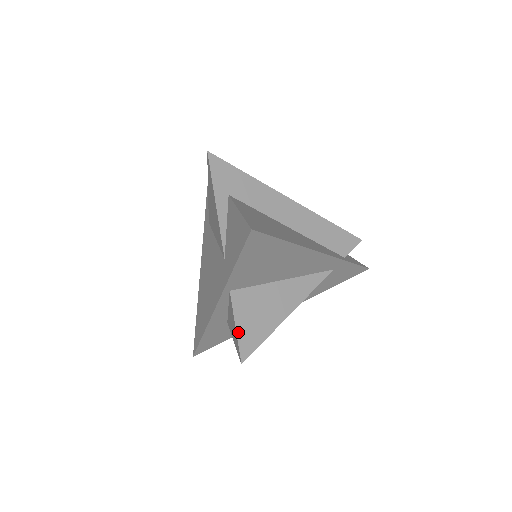
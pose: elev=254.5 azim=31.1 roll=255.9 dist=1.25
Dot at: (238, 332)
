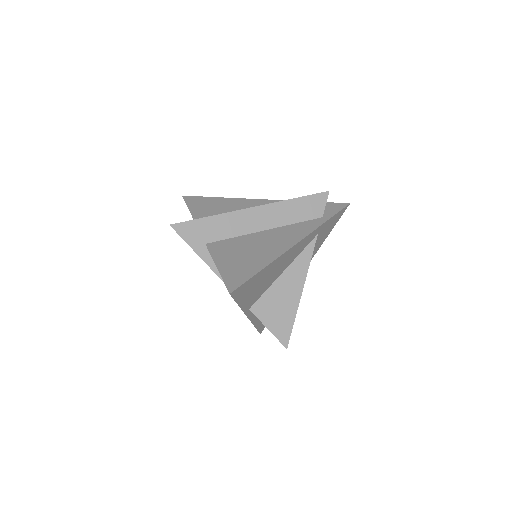
Dot at: (272, 331)
